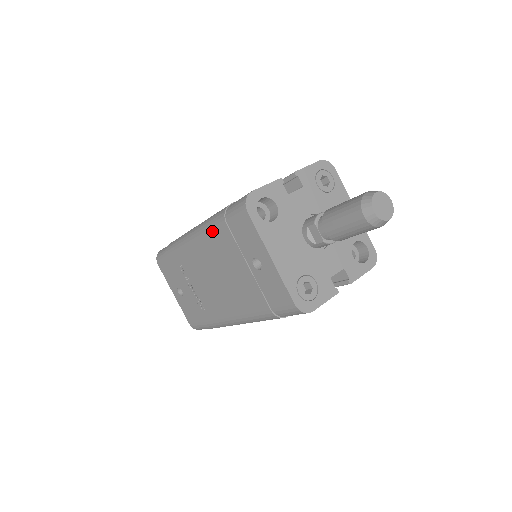
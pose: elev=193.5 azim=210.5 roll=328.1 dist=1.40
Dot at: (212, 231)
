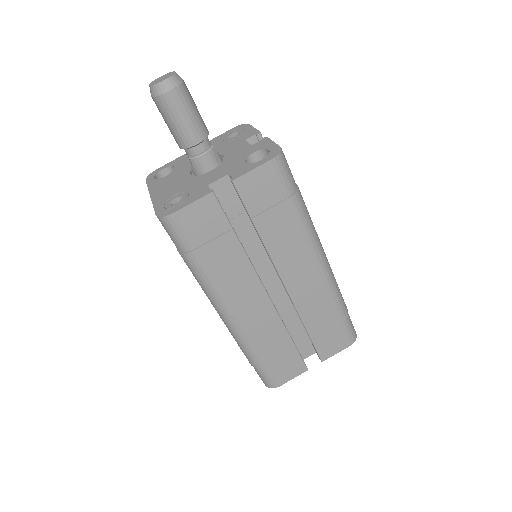
Dot at: occluded
